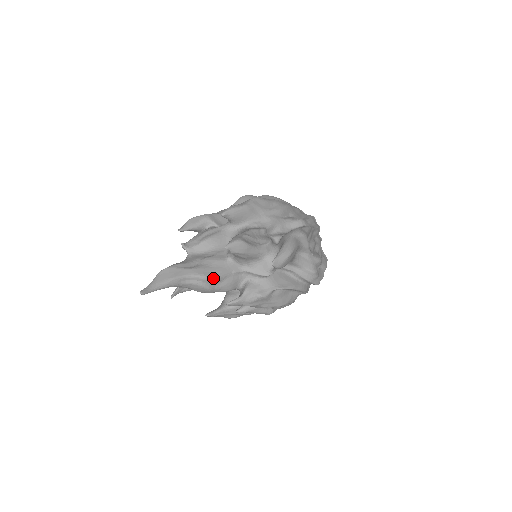
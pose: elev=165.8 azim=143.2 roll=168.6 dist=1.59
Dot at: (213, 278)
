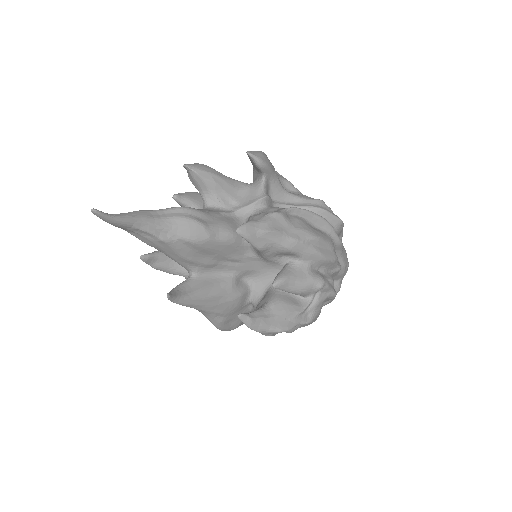
Dot at: (195, 209)
